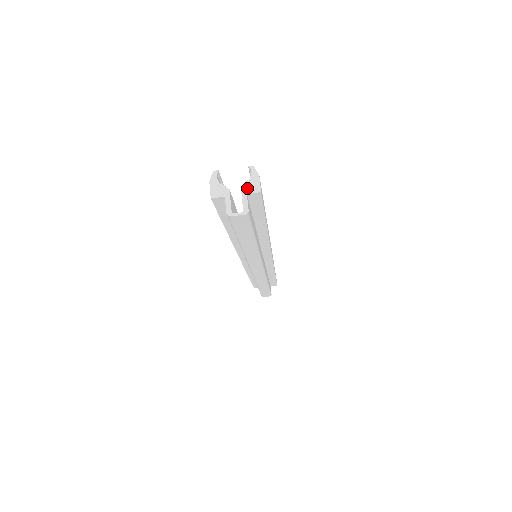
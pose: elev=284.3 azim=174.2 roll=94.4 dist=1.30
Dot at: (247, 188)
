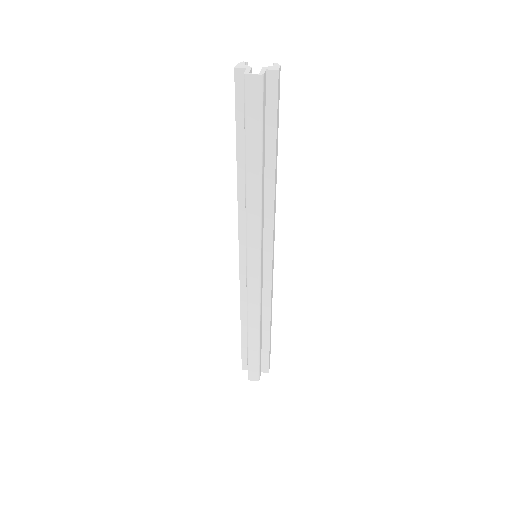
Dot at: (267, 68)
